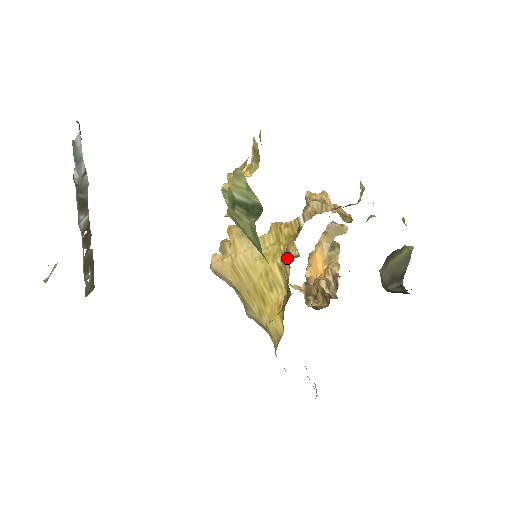
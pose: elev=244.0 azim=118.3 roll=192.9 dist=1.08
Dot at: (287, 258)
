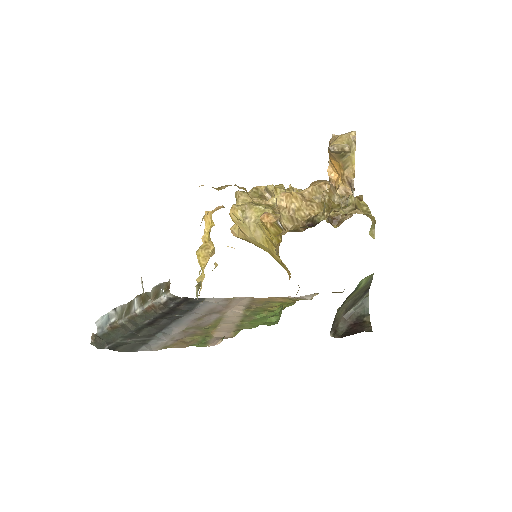
Dot at: occluded
